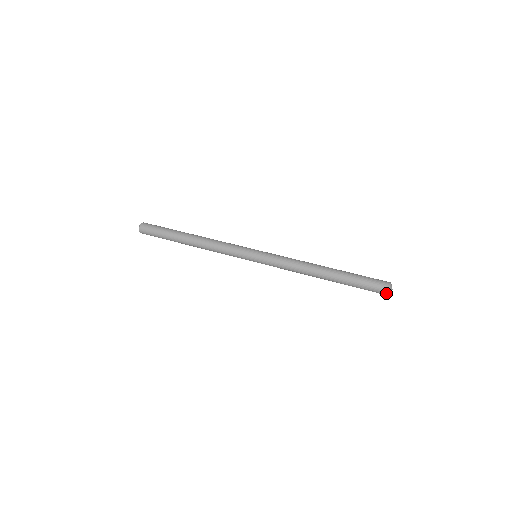
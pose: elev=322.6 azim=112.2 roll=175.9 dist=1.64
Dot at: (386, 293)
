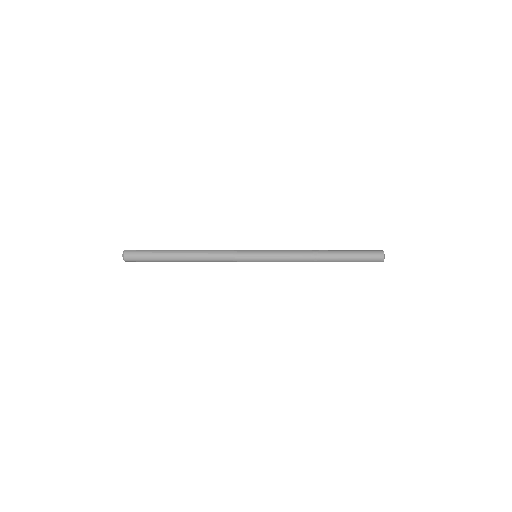
Dot at: (382, 252)
